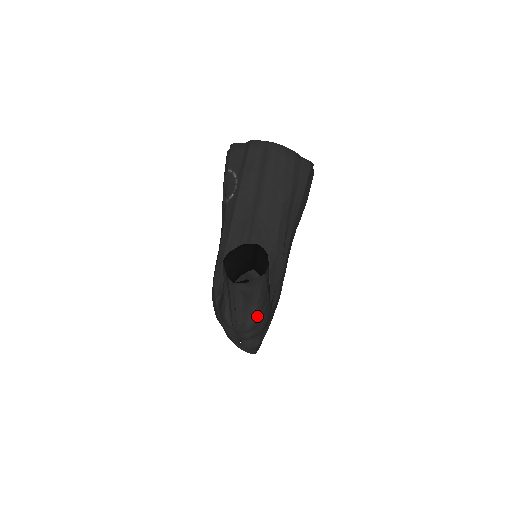
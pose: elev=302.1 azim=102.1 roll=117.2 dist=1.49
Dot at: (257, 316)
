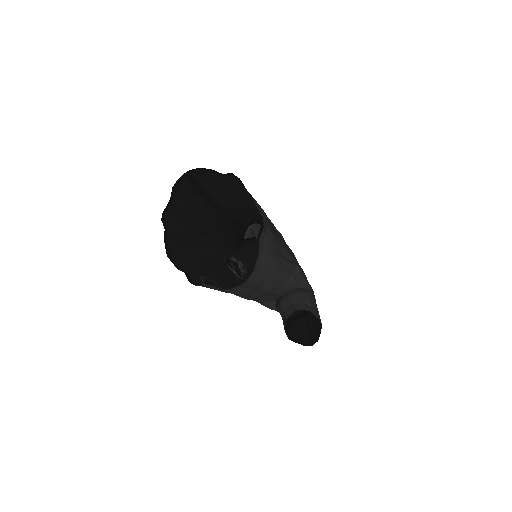
Dot at: occluded
